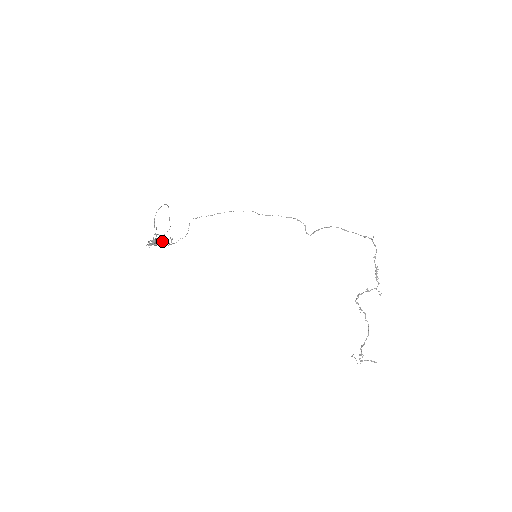
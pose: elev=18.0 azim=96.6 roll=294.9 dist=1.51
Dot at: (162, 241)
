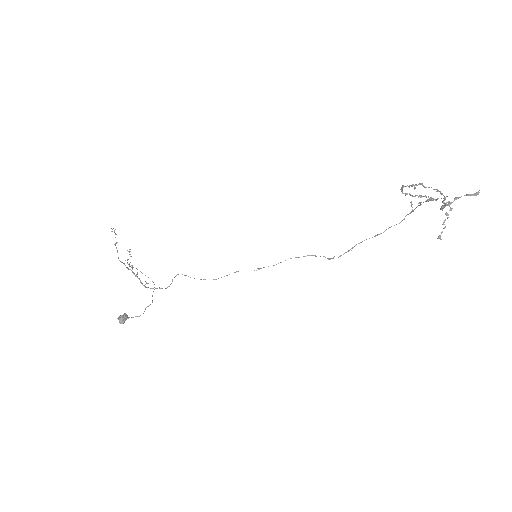
Dot at: occluded
